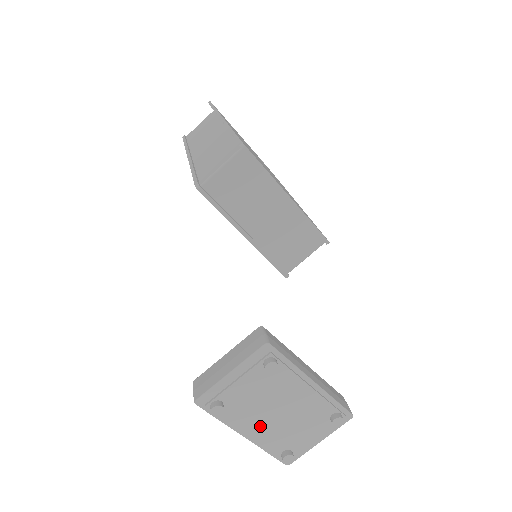
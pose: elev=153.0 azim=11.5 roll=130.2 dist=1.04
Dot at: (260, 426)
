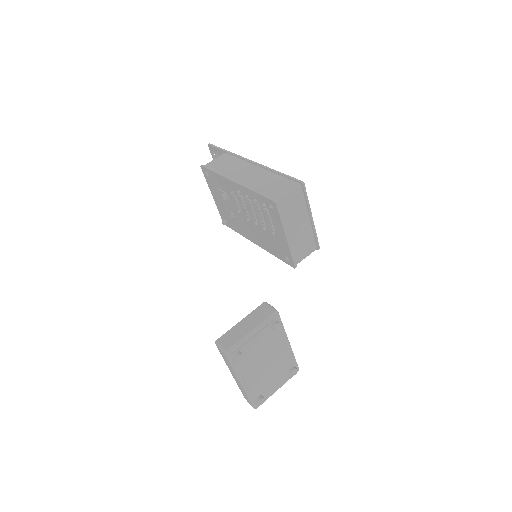
Dot at: (253, 374)
